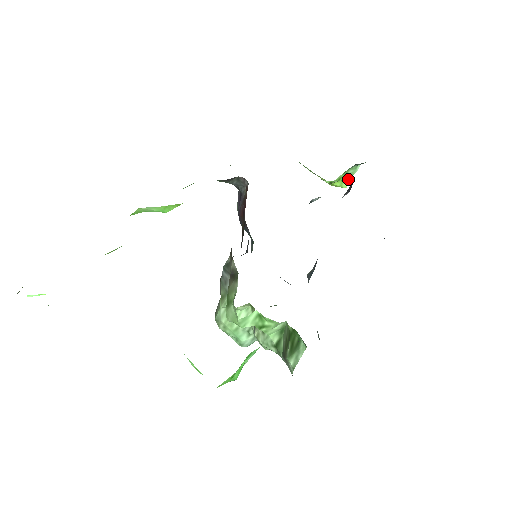
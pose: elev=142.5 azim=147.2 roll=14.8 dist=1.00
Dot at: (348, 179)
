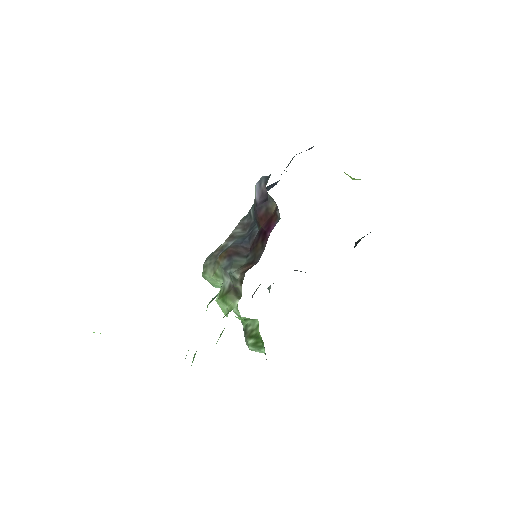
Dot at: (359, 179)
